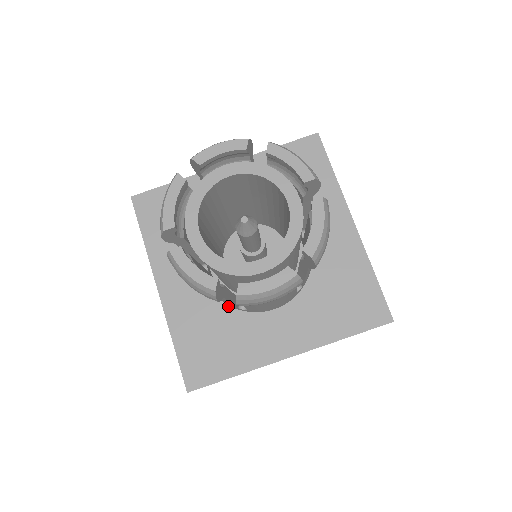
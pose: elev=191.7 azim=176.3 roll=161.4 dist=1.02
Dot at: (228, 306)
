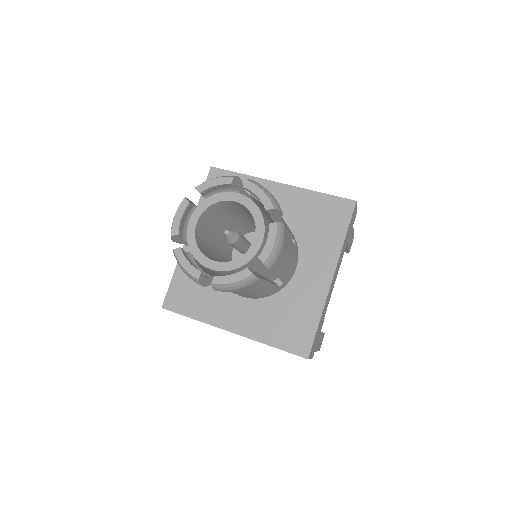
Dot at: (273, 295)
